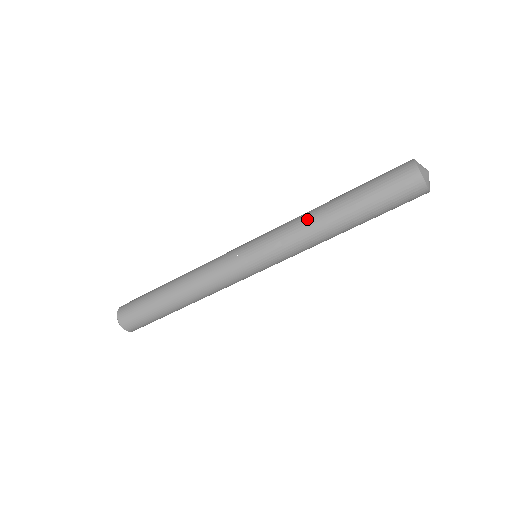
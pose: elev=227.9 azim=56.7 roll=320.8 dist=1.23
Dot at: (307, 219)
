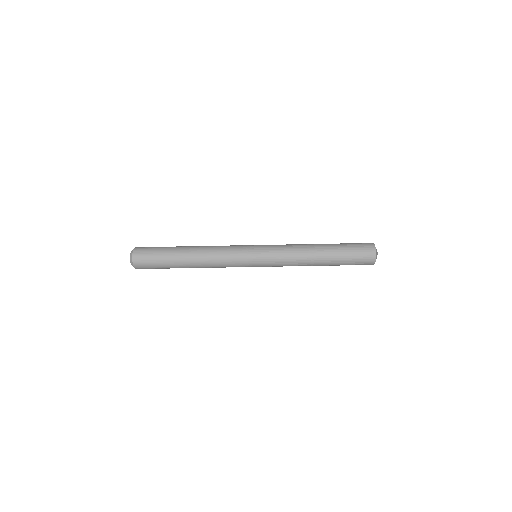
Dot at: (302, 250)
